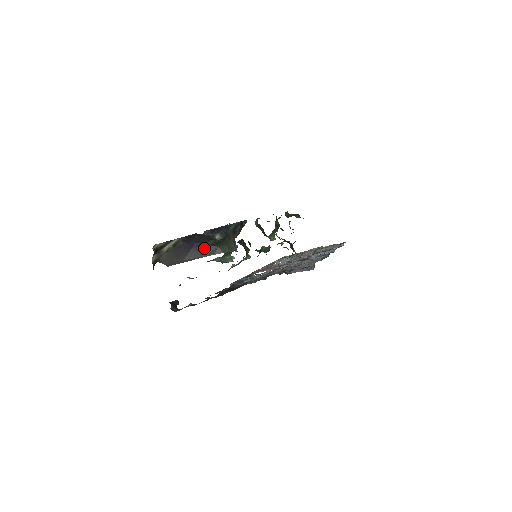
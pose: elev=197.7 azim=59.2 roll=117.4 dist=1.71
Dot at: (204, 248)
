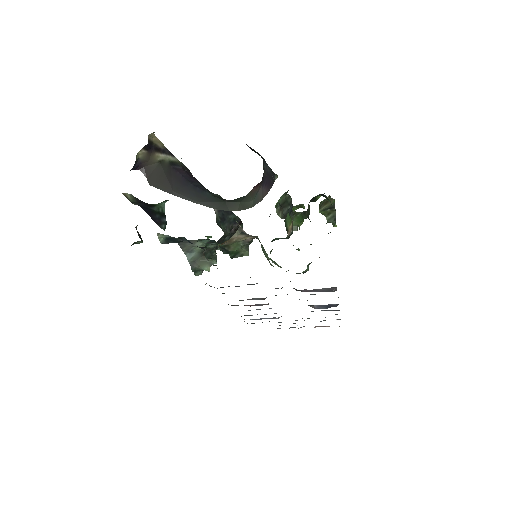
Dot at: (205, 194)
